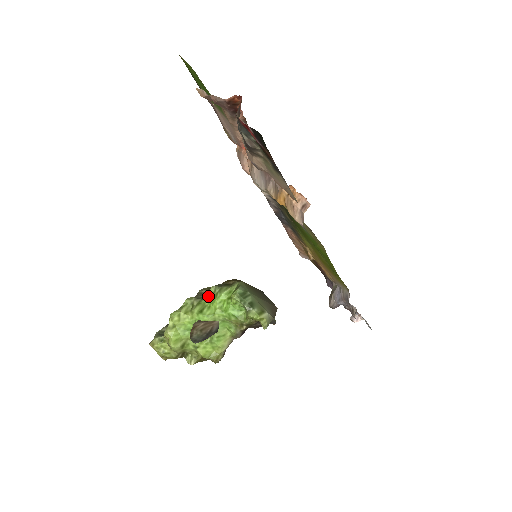
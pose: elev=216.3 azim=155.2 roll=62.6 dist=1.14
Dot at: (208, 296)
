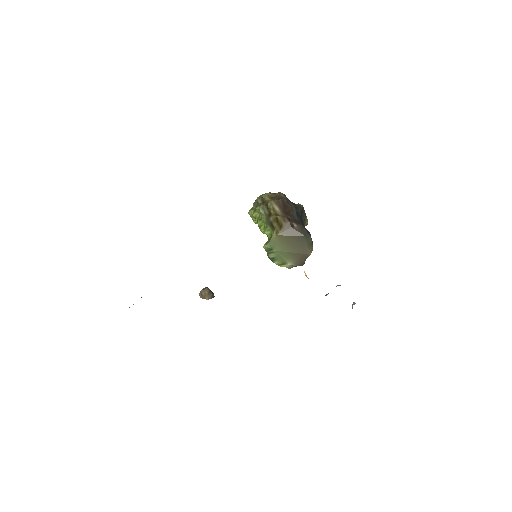
Dot at: (264, 220)
